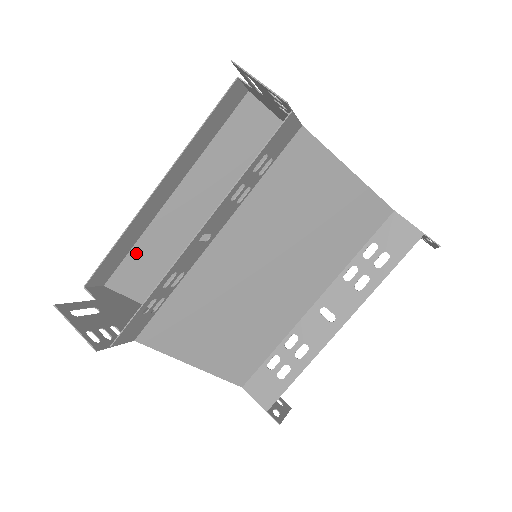
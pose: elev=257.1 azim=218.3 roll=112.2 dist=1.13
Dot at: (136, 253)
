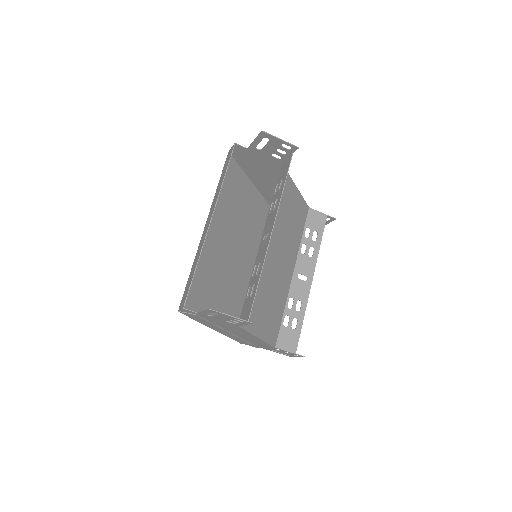
Dot at: occluded
